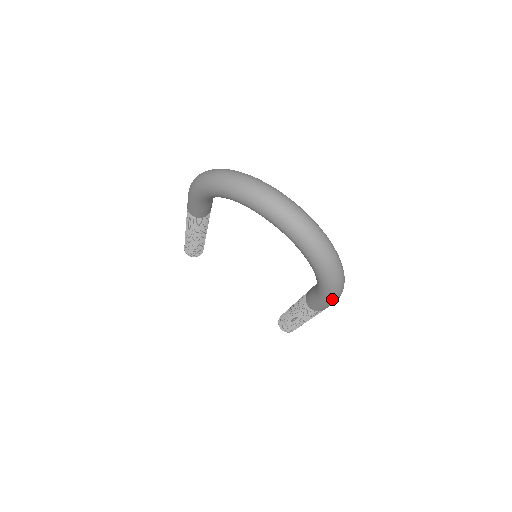
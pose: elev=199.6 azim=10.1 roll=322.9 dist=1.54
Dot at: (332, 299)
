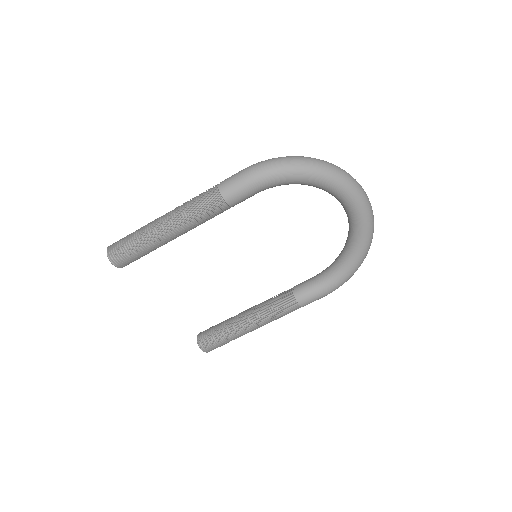
Dot at: (337, 288)
